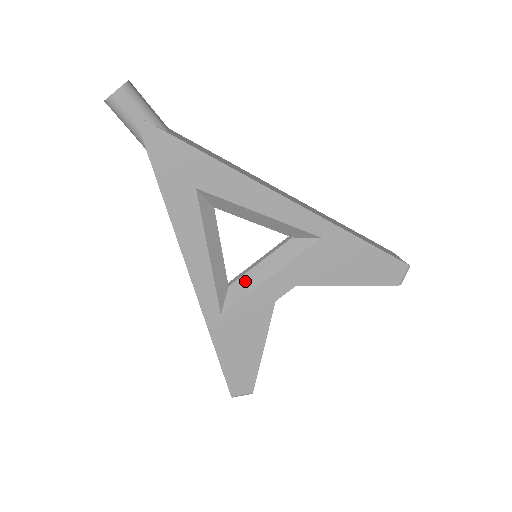
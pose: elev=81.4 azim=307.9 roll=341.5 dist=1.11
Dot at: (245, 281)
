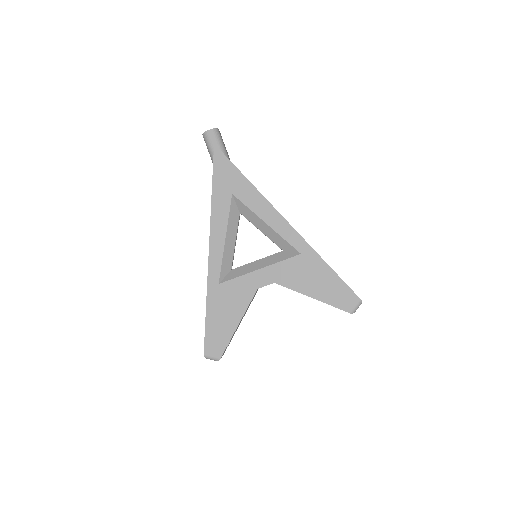
Dot at: (243, 268)
